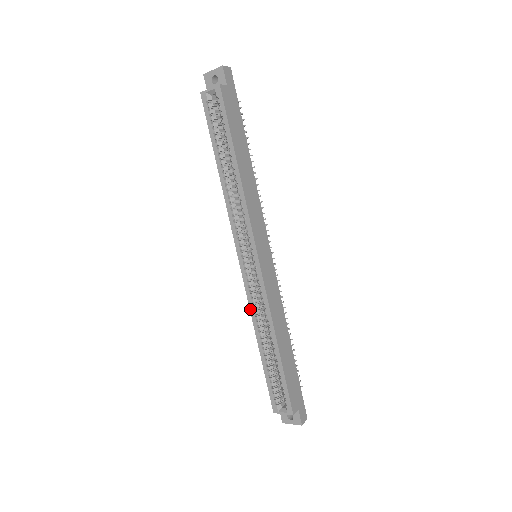
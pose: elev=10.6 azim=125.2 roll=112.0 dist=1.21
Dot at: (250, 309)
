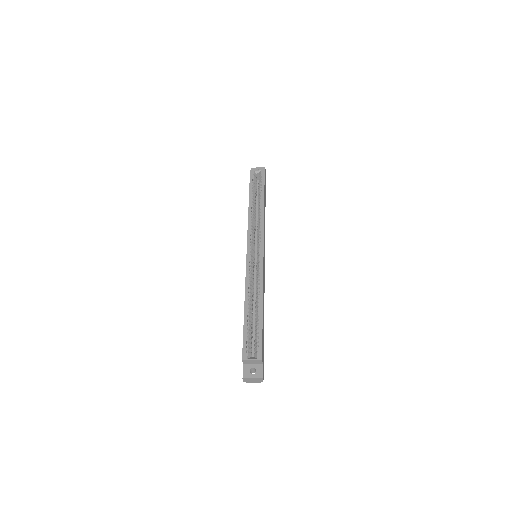
Dot at: (246, 280)
